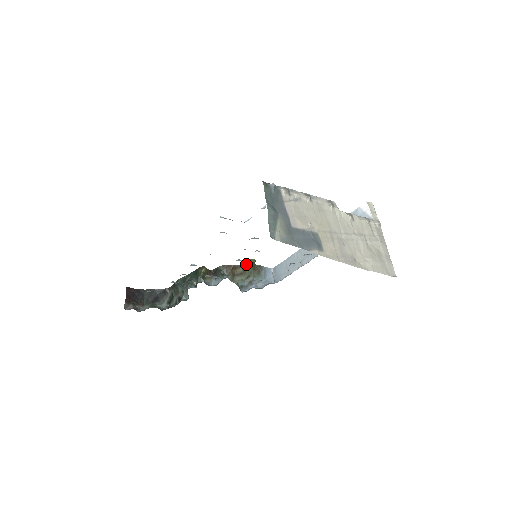
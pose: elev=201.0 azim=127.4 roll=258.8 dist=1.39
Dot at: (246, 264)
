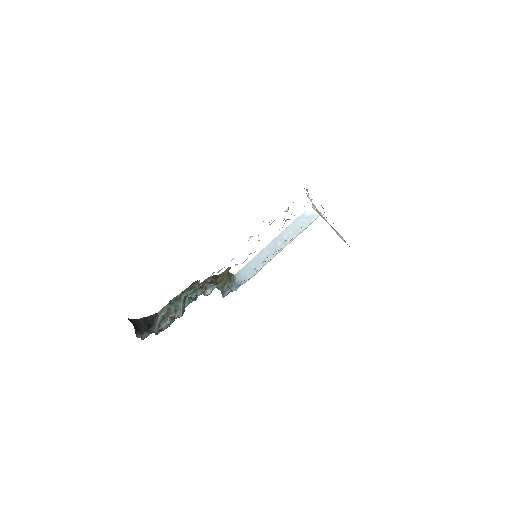
Dot at: (224, 272)
